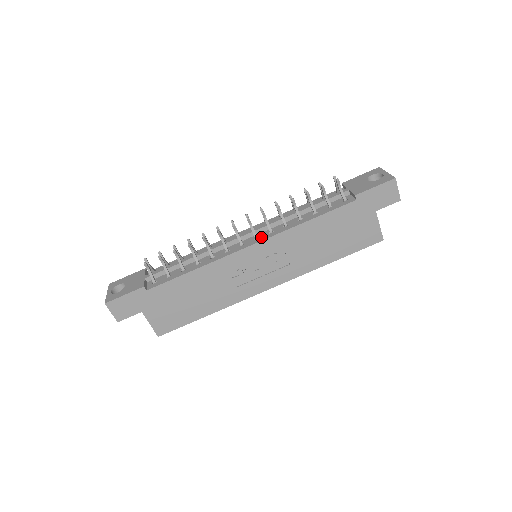
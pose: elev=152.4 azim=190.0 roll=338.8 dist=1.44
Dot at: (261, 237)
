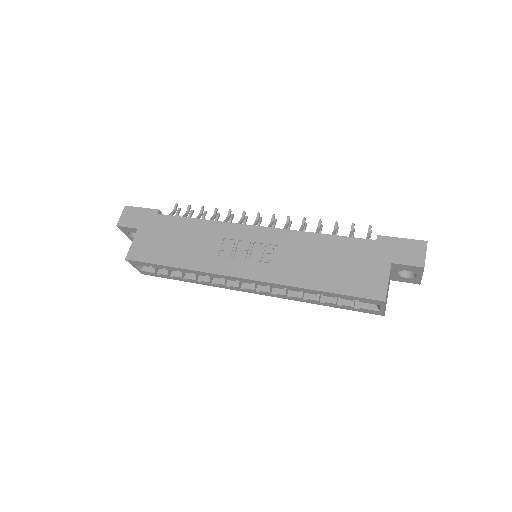
Dot at: occluded
